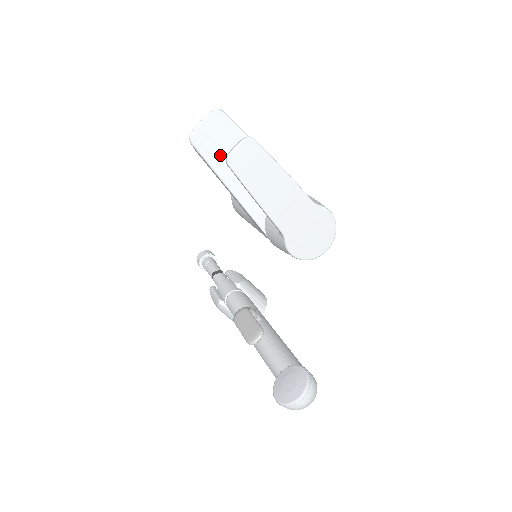
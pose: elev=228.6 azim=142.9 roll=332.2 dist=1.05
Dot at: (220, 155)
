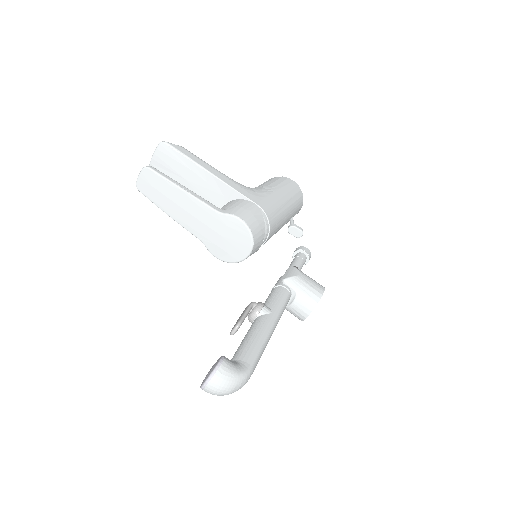
Dot at: (172, 177)
